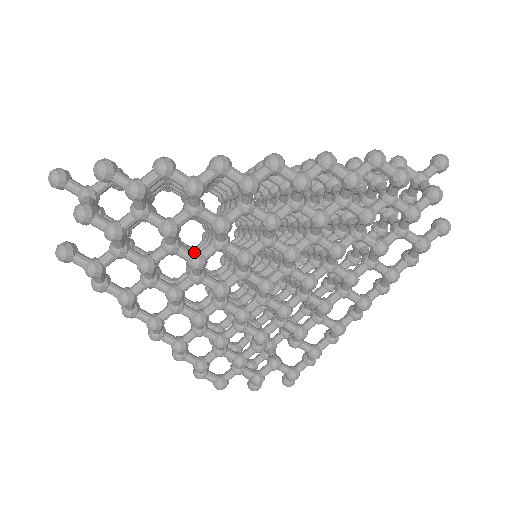
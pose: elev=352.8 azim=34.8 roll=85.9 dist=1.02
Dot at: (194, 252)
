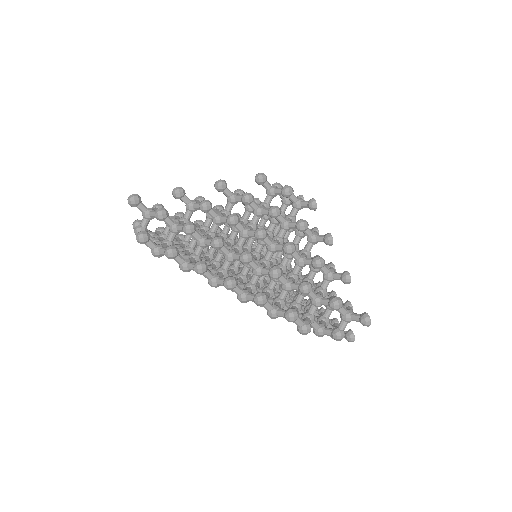
Dot at: occluded
